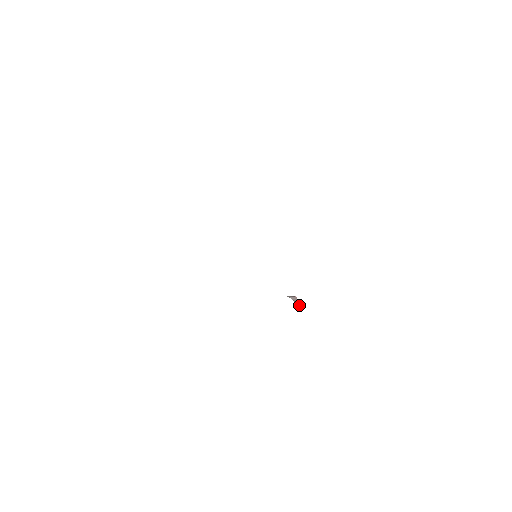
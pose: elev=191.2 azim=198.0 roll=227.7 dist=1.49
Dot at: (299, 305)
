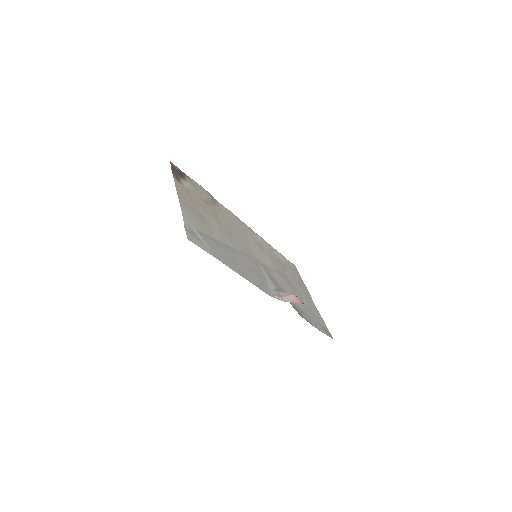
Dot at: (277, 296)
